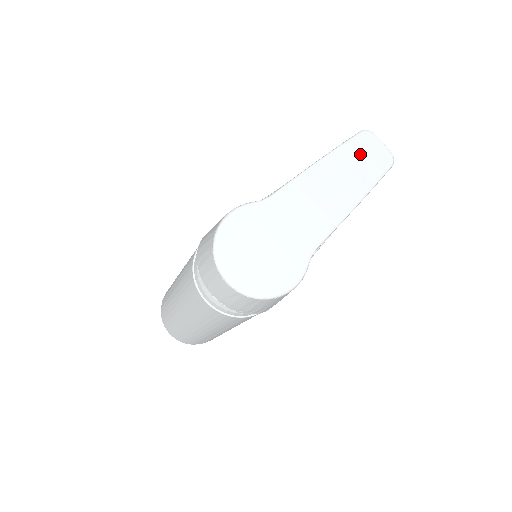
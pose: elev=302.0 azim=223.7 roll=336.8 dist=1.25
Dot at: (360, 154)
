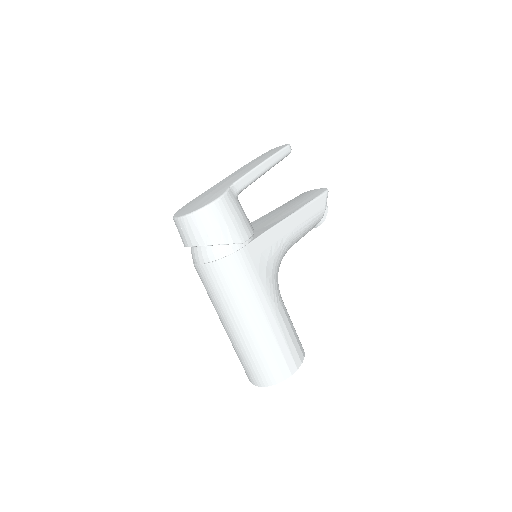
Dot at: (265, 154)
